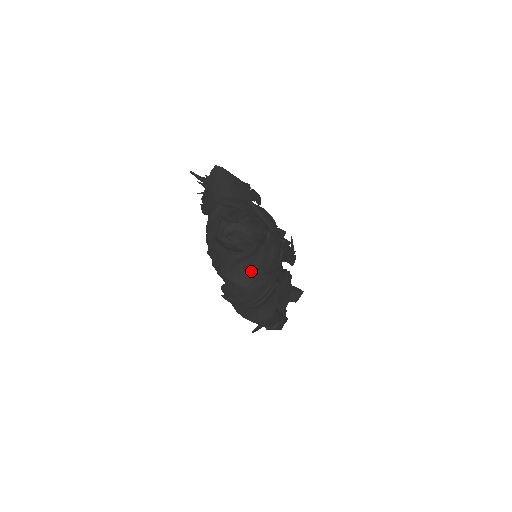
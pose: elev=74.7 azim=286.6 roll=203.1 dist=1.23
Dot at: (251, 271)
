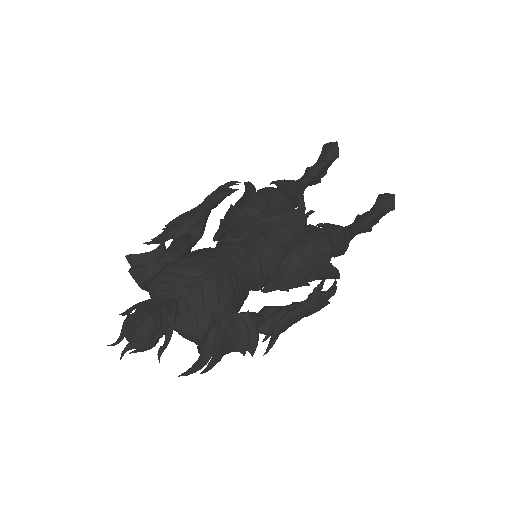
Dot at: (194, 336)
